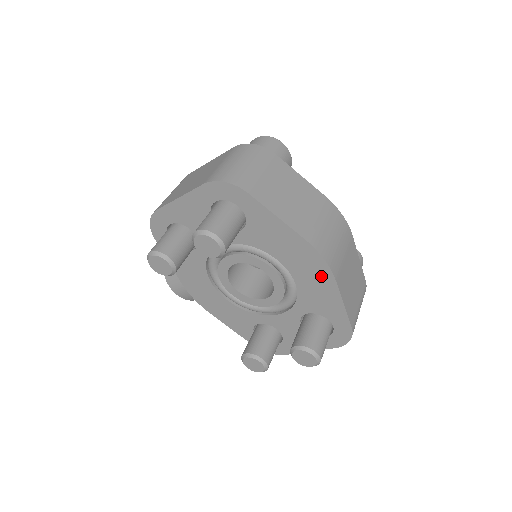
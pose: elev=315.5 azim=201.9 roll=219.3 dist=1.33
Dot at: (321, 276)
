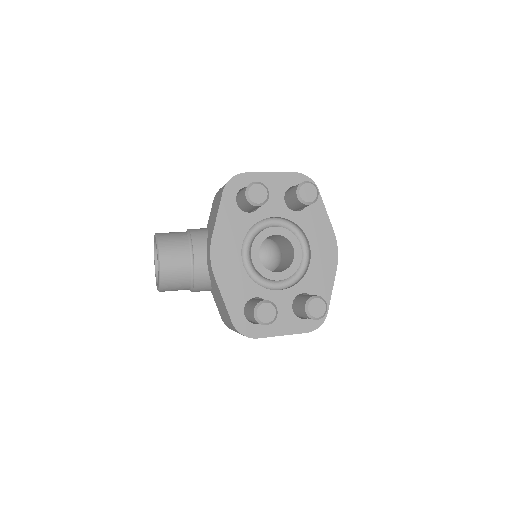
Dot at: (330, 262)
